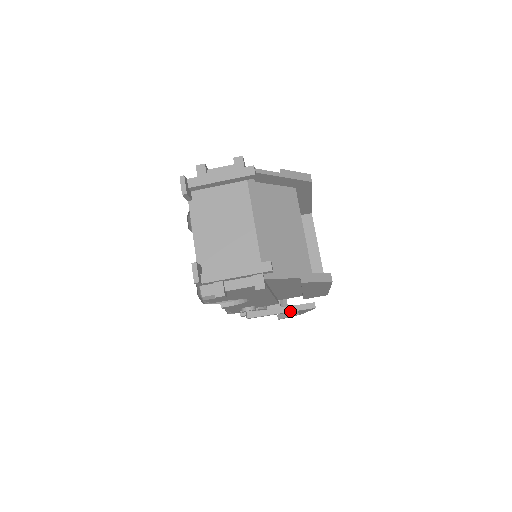
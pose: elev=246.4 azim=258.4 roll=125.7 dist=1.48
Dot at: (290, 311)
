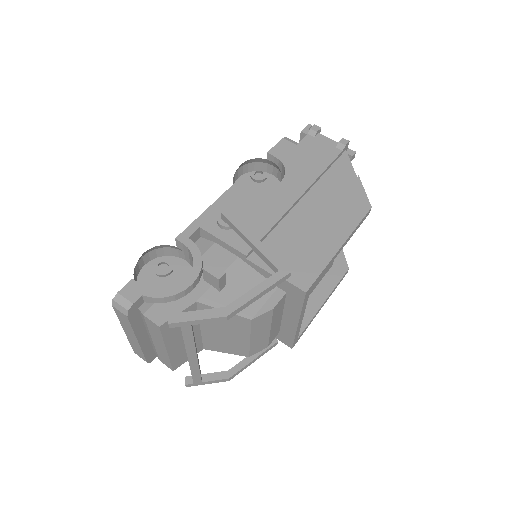
Dot at: (265, 247)
